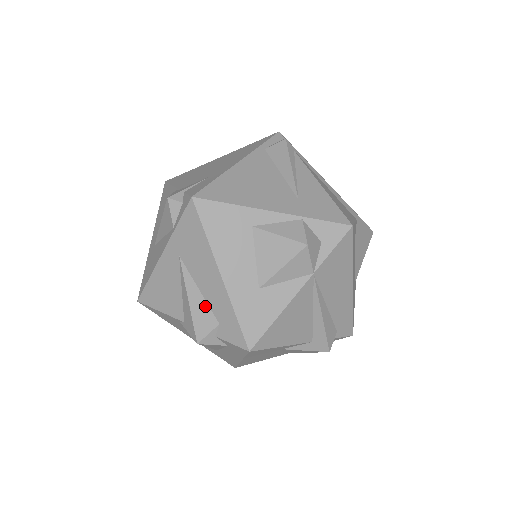
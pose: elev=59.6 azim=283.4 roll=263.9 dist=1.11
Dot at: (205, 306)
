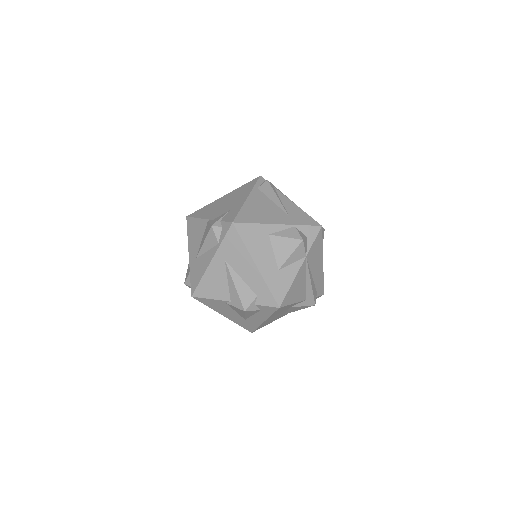
Dot at: (246, 287)
